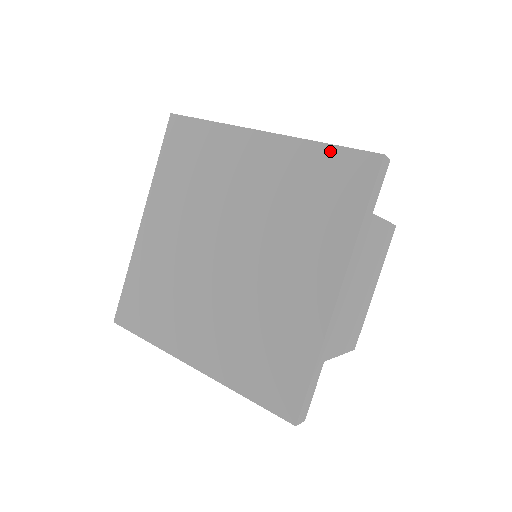
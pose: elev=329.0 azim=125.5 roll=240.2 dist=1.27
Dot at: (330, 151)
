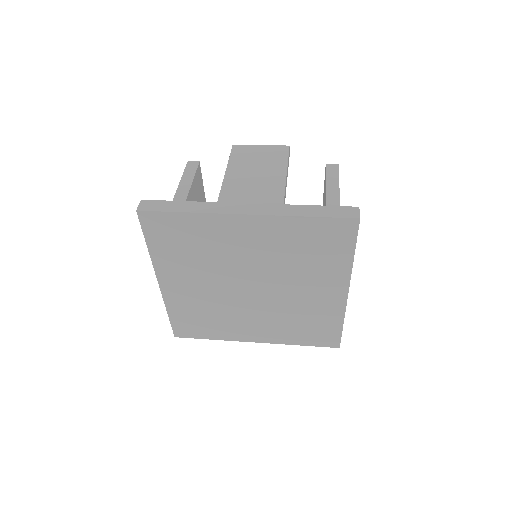
Dot at: (314, 221)
